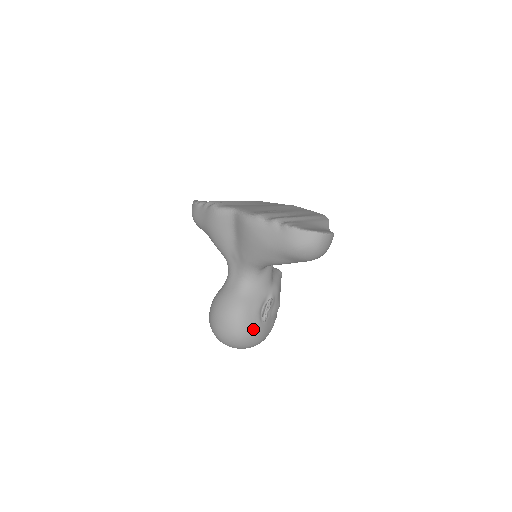
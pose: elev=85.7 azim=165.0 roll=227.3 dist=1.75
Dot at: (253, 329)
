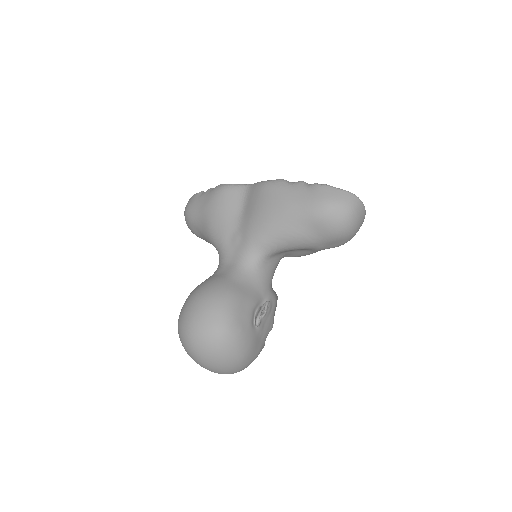
Dot at: (242, 327)
